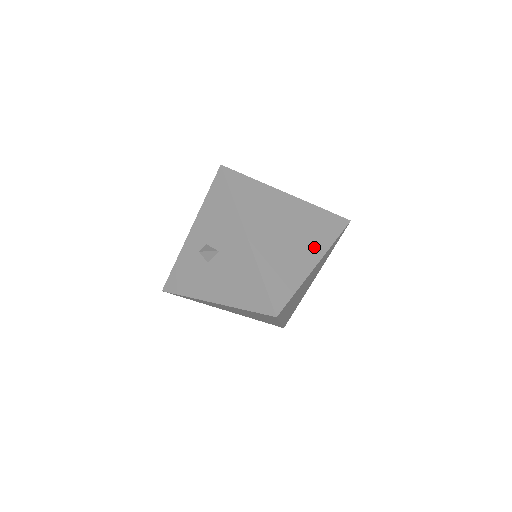
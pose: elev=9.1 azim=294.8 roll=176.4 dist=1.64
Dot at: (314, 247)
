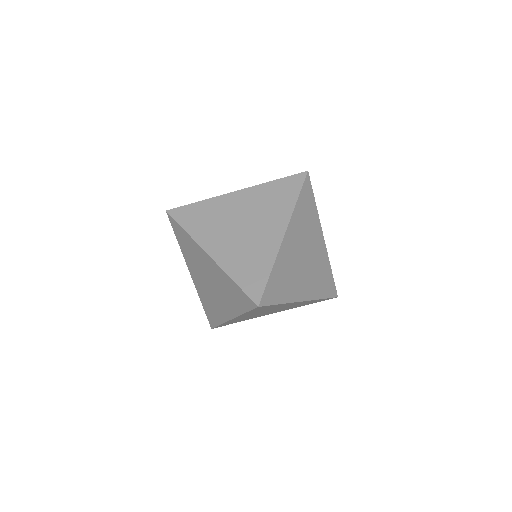
Dot at: occluded
